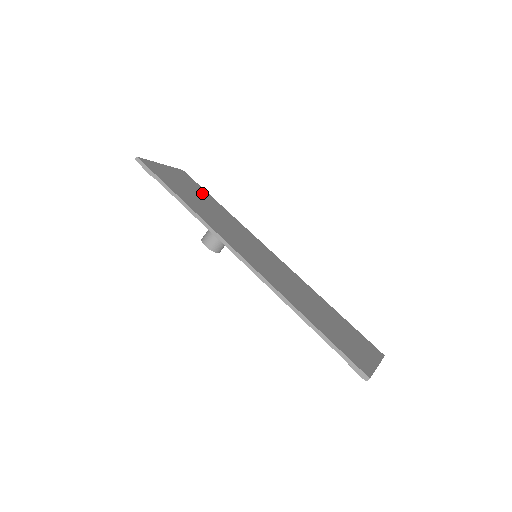
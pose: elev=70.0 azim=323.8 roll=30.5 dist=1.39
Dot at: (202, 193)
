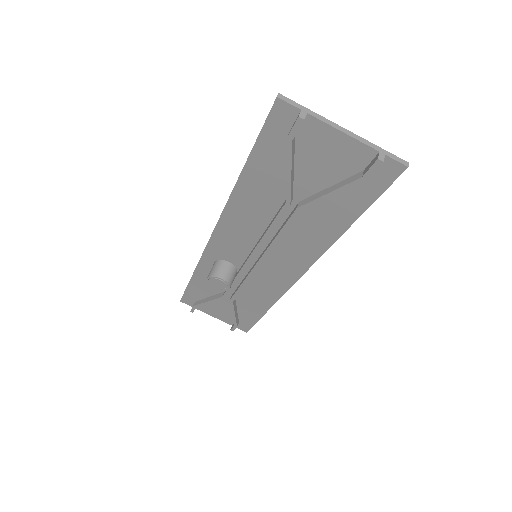
Dot at: occluded
